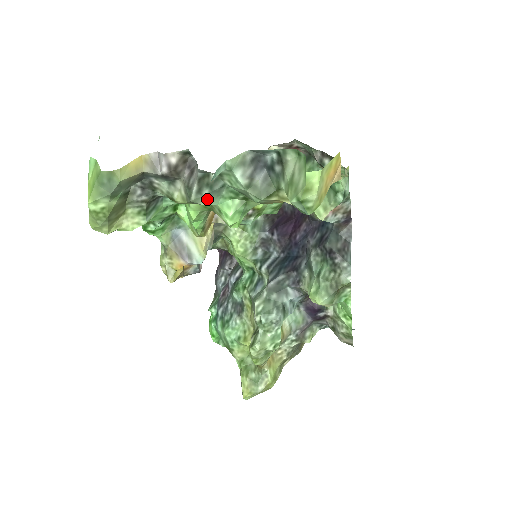
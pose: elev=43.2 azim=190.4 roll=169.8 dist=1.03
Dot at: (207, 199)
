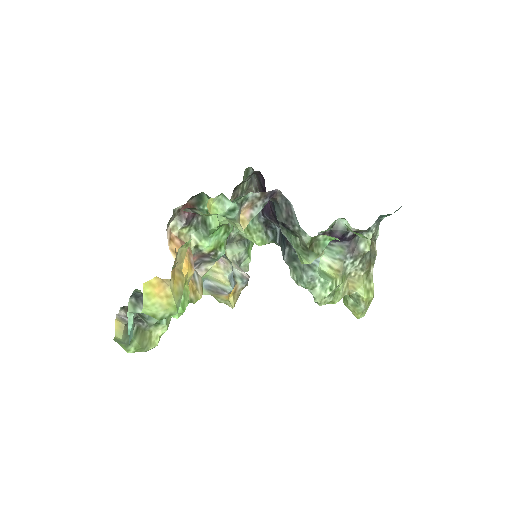
Dot at: (152, 321)
